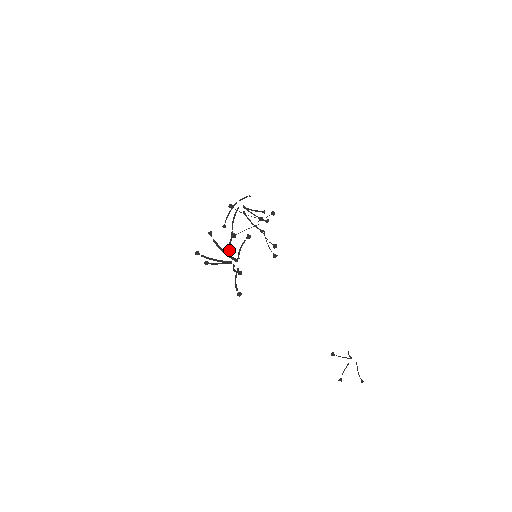
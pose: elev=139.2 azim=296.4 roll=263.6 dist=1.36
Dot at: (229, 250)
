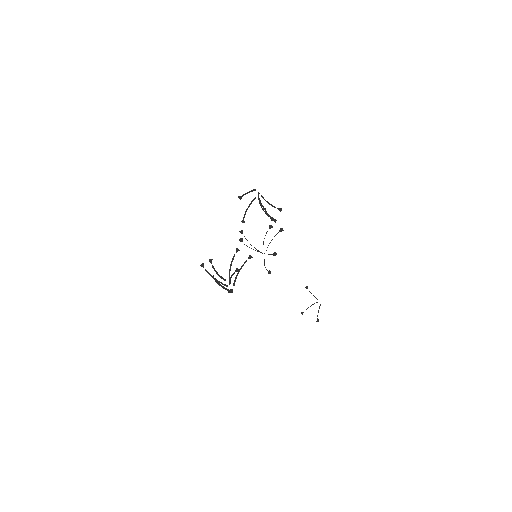
Dot at: (229, 269)
